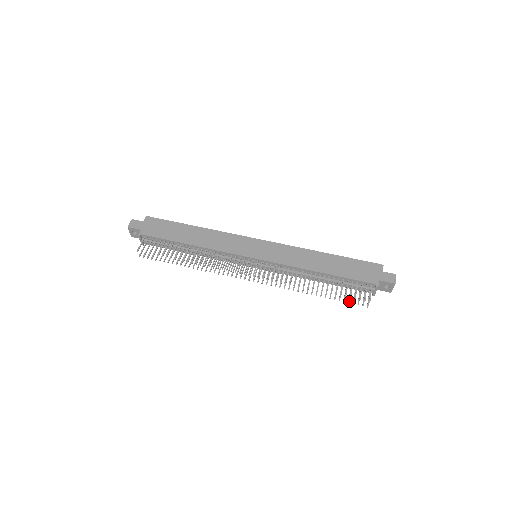
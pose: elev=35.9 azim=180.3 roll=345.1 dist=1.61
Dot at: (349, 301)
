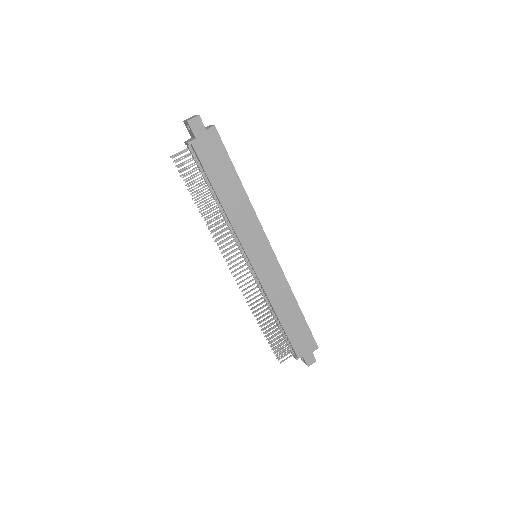
Dot at: occluded
